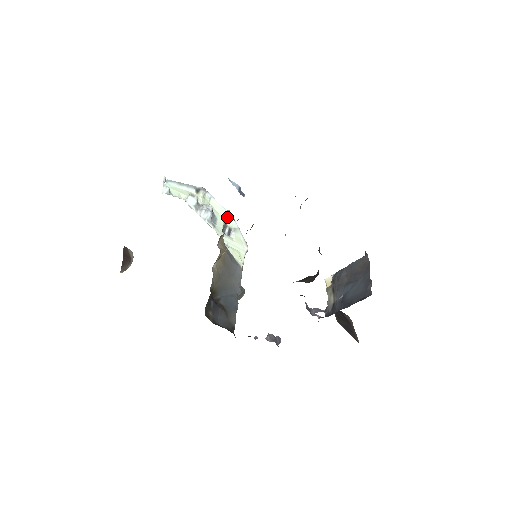
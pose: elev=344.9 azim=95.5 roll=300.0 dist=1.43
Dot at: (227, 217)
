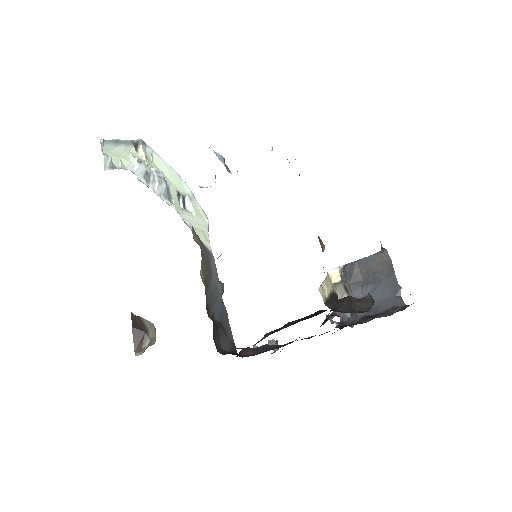
Dot at: (177, 180)
